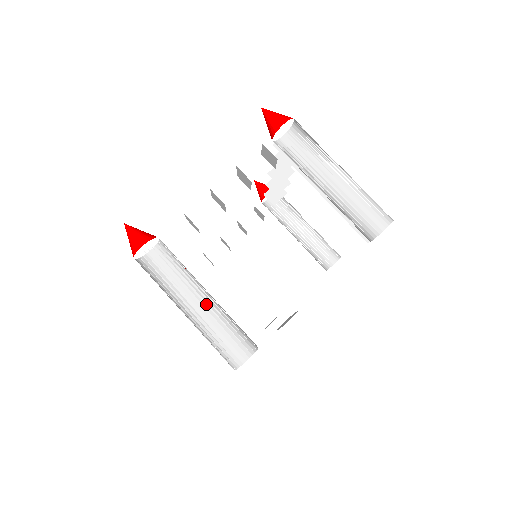
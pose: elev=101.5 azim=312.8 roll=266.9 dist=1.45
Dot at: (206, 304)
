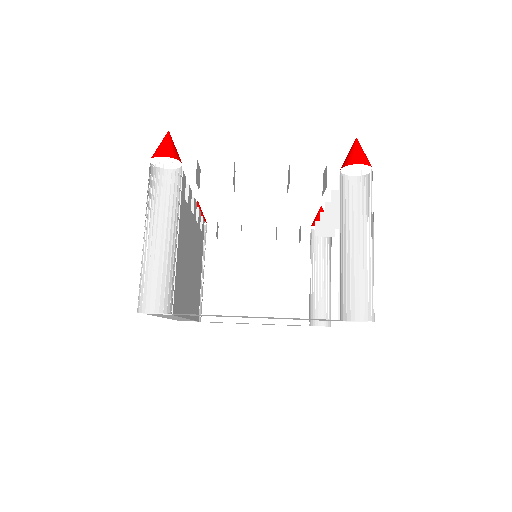
Dot at: occluded
